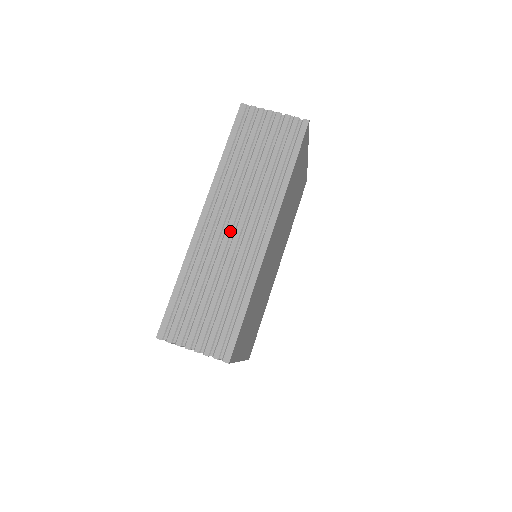
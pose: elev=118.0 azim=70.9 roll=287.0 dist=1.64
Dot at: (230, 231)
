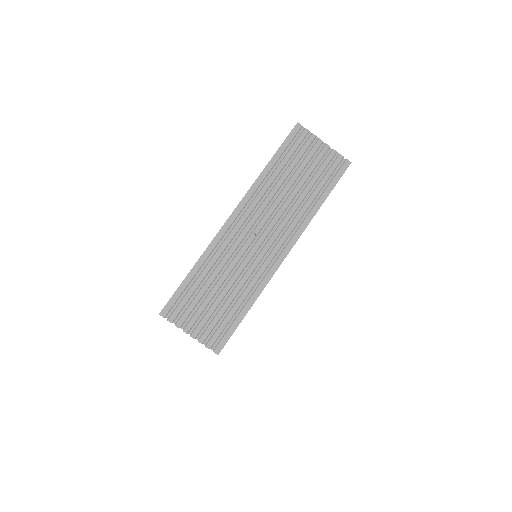
Dot at: (253, 239)
